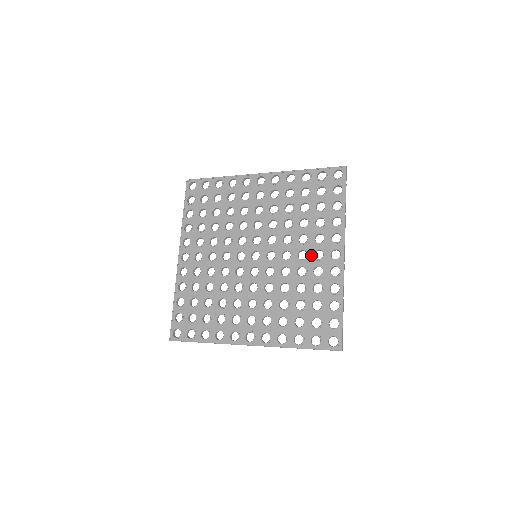
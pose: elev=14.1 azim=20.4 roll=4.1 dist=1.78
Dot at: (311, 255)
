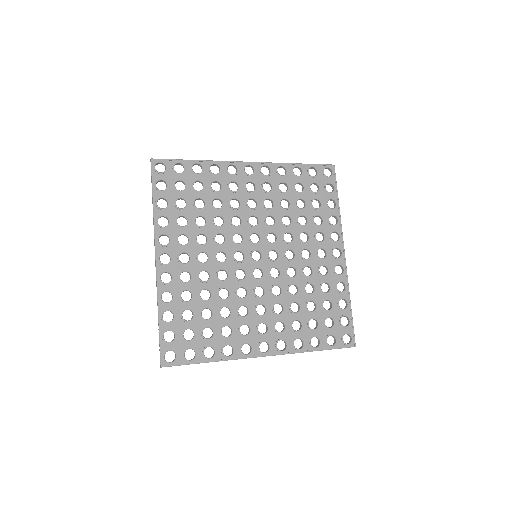
Dot at: (315, 254)
